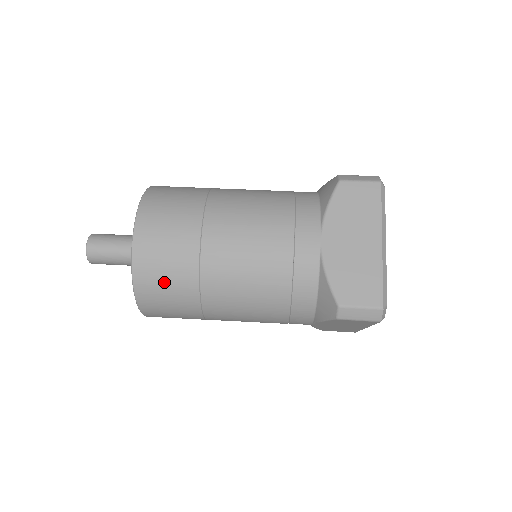
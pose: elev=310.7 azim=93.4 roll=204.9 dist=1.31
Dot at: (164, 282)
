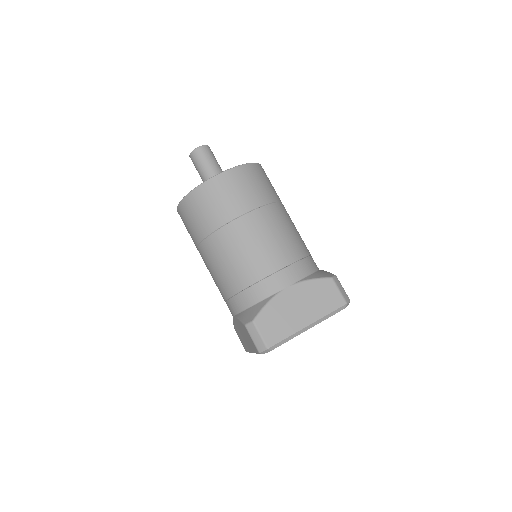
Dot at: (205, 208)
